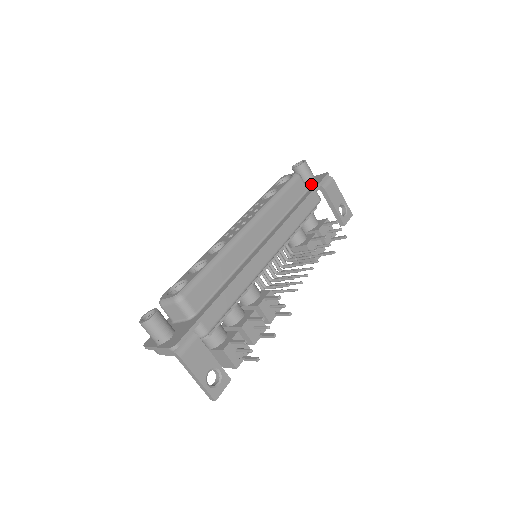
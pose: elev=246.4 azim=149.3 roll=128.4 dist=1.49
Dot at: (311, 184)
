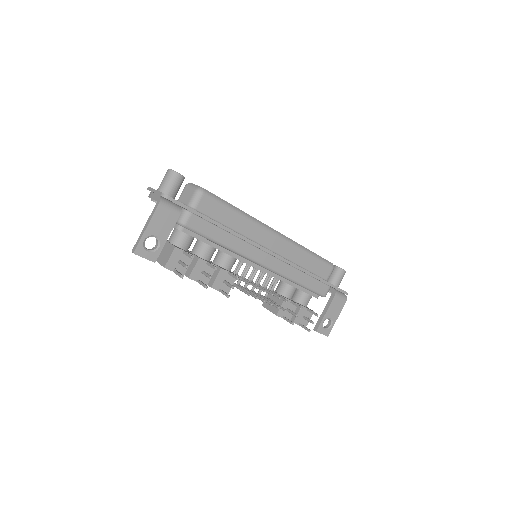
Dot at: occluded
